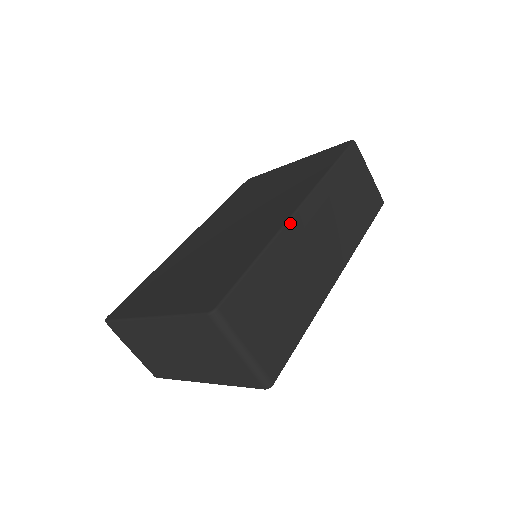
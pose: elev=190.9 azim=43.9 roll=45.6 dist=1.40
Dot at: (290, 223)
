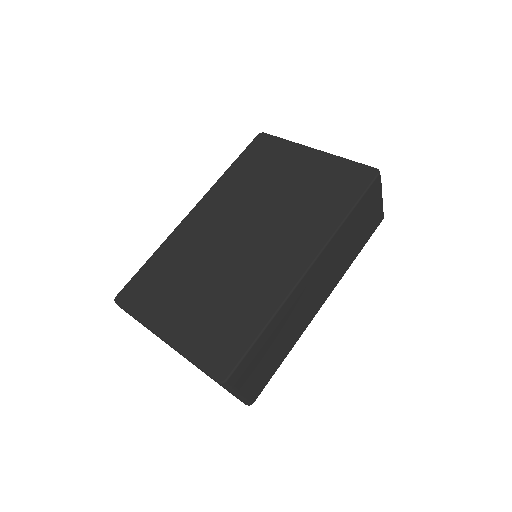
Dot at: (298, 286)
